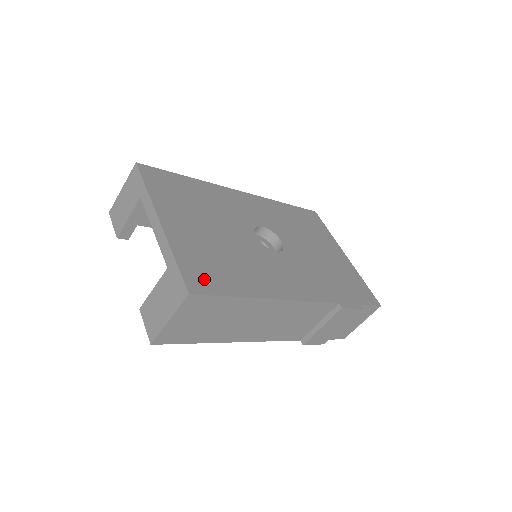
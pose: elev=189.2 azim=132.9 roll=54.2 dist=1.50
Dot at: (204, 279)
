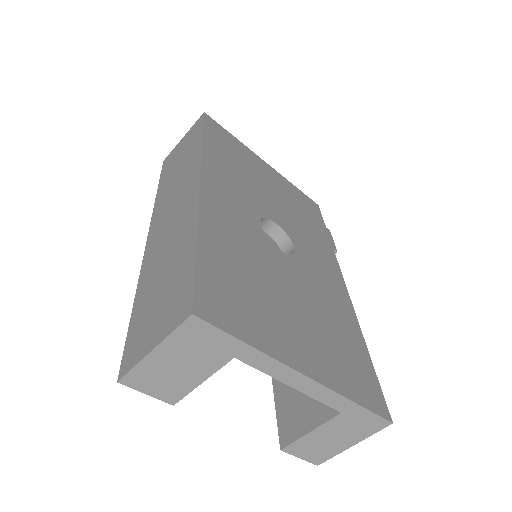
Dot at: (368, 387)
